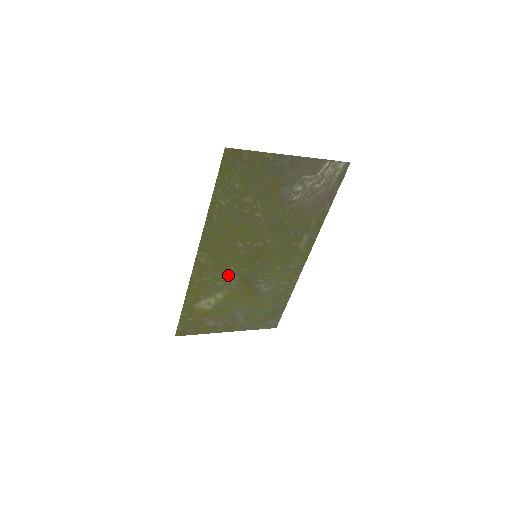
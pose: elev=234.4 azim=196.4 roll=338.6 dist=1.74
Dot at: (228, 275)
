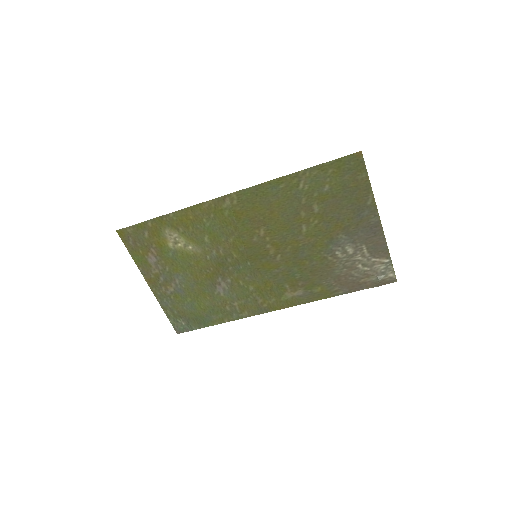
Dot at: (220, 241)
